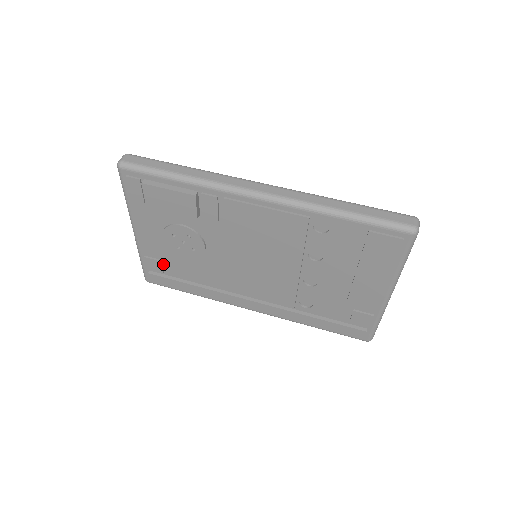
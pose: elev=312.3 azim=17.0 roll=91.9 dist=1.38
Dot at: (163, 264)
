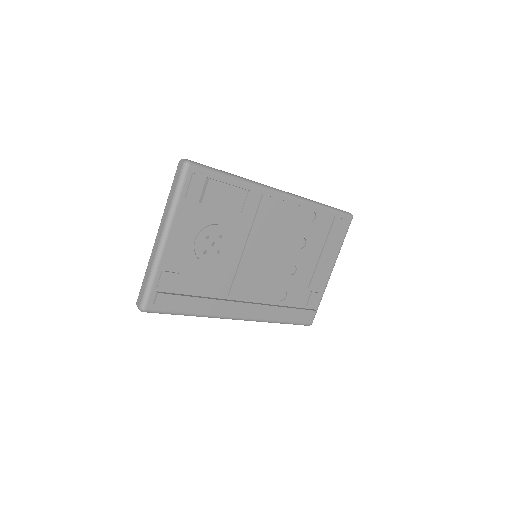
Dot at: (177, 278)
